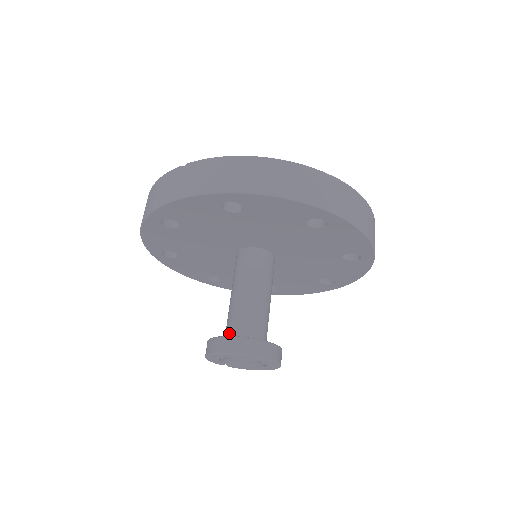
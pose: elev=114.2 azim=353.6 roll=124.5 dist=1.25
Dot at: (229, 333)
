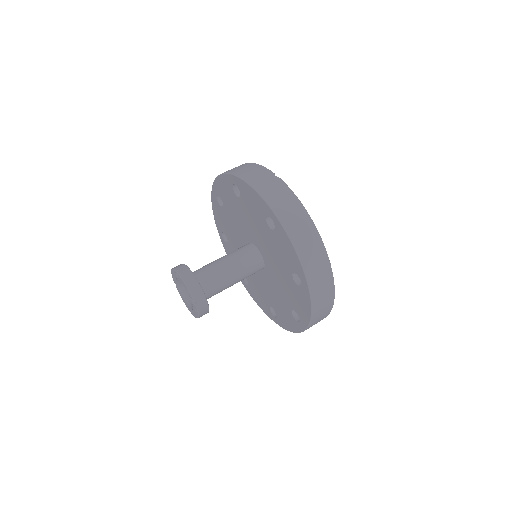
Dot at: (196, 273)
